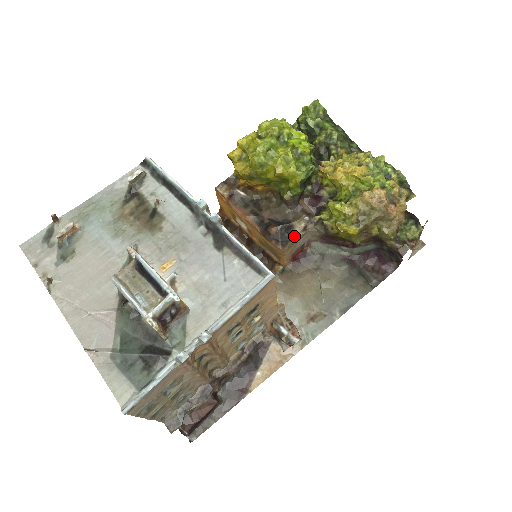
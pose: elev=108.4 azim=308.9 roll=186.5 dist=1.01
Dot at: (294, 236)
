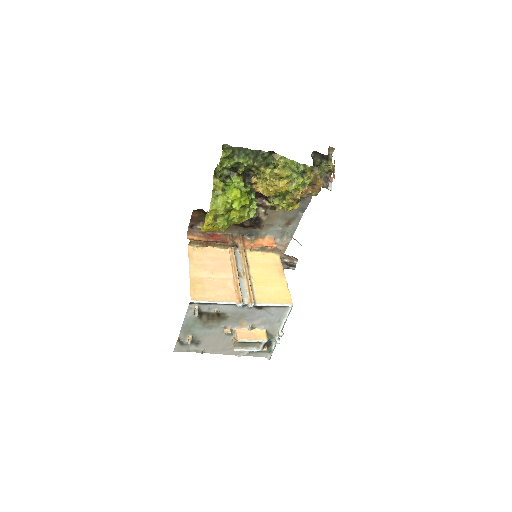
Dot at: (262, 220)
